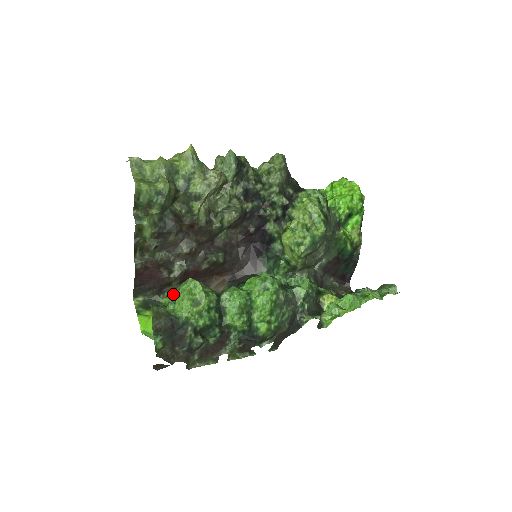
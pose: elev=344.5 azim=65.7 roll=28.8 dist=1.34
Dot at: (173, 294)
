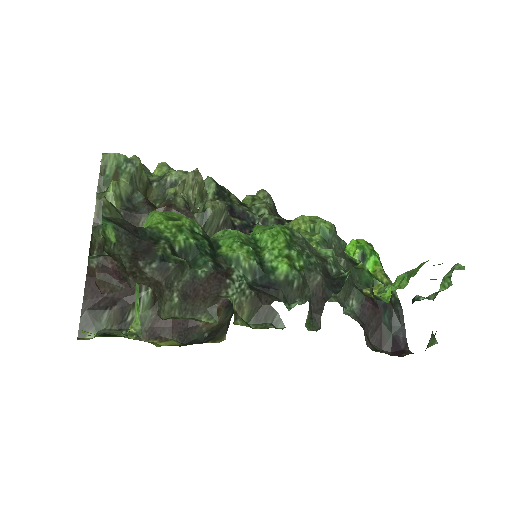
Dot at: occluded
